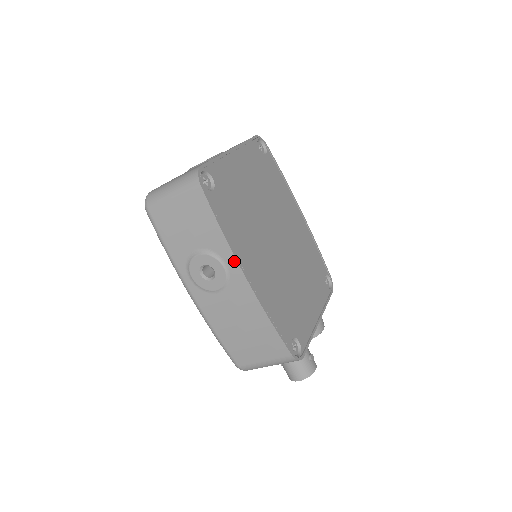
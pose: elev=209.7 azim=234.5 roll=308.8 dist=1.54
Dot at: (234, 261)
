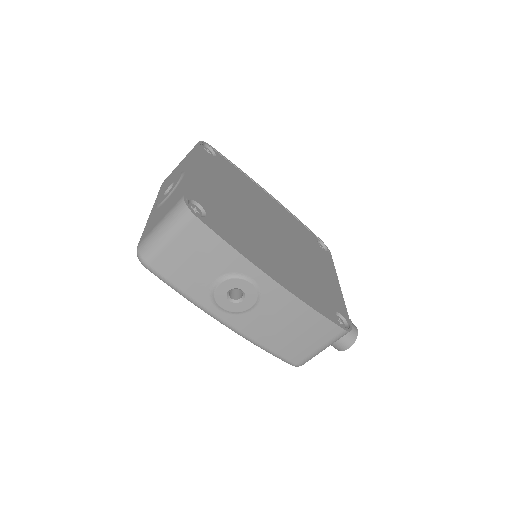
Dot at: (259, 272)
